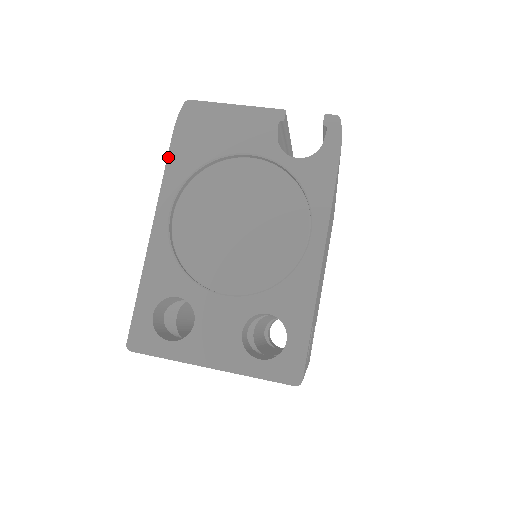
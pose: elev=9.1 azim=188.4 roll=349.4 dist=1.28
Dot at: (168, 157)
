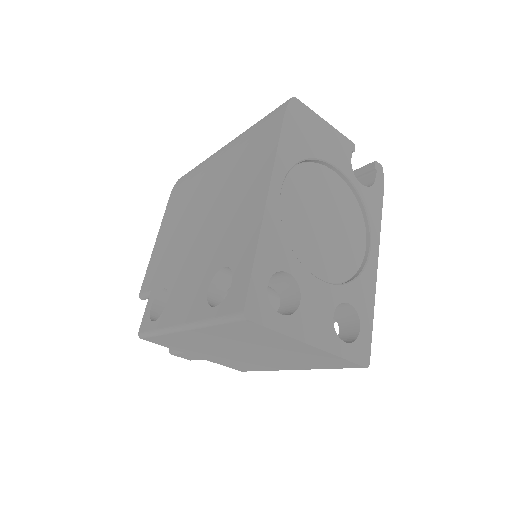
Dot at: (280, 138)
